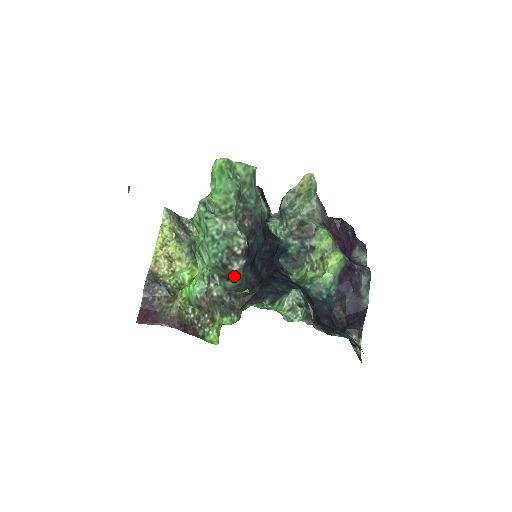
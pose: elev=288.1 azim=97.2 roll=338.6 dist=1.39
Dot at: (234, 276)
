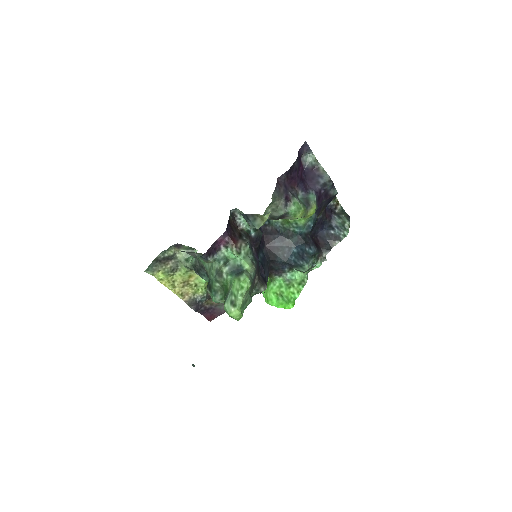
Dot at: occluded
